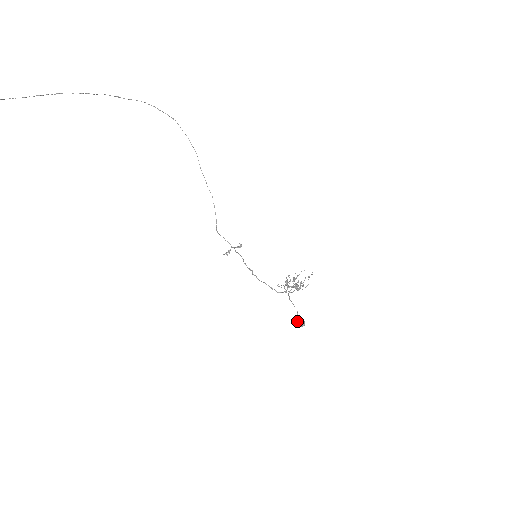
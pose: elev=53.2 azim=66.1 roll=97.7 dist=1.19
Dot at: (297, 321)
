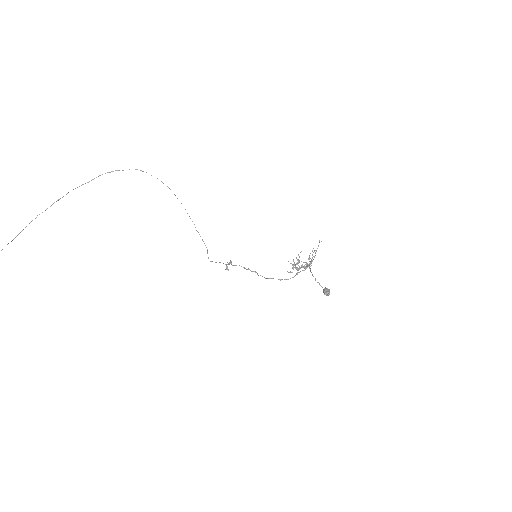
Dot at: (323, 291)
